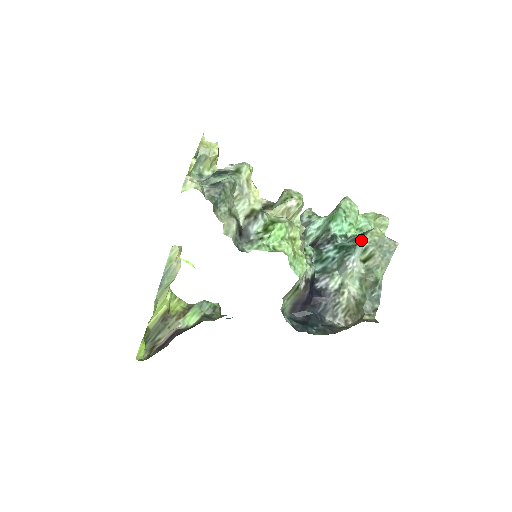
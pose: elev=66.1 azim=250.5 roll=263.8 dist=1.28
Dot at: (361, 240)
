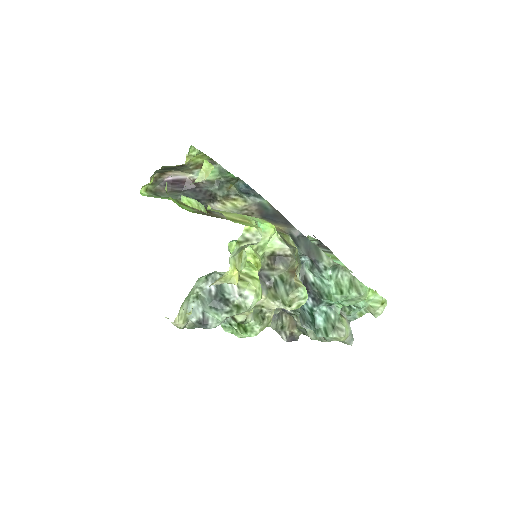
Dot at: (324, 333)
